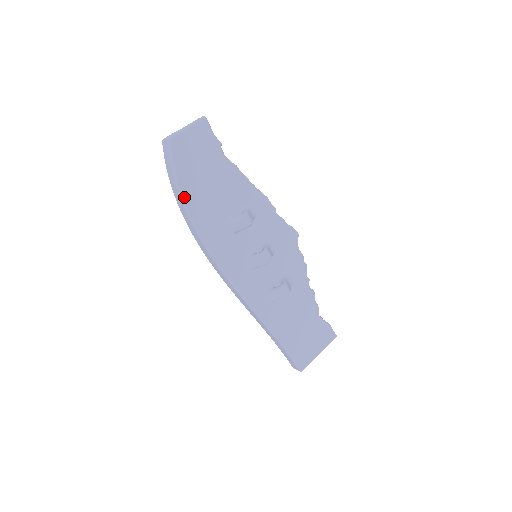
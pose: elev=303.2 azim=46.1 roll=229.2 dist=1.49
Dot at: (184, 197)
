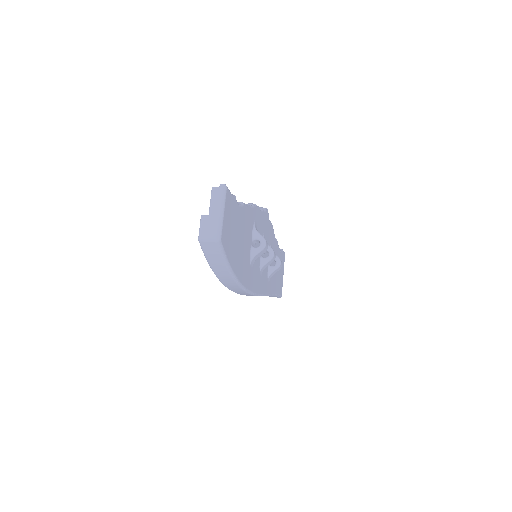
Dot at: (236, 275)
